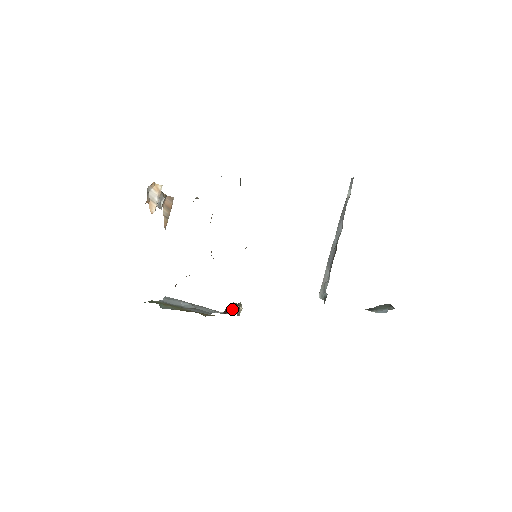
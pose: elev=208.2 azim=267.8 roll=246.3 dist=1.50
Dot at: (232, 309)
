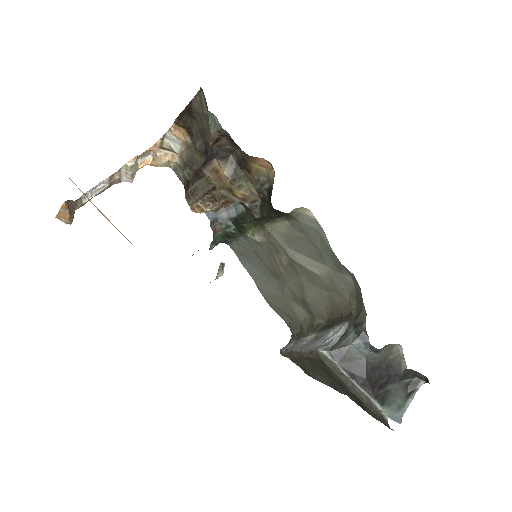
Dot at: occluded
